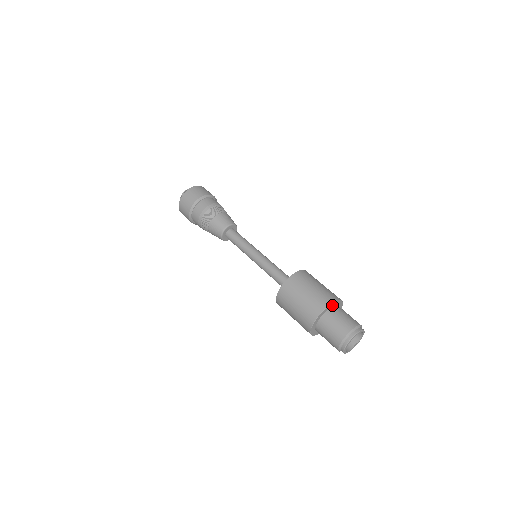
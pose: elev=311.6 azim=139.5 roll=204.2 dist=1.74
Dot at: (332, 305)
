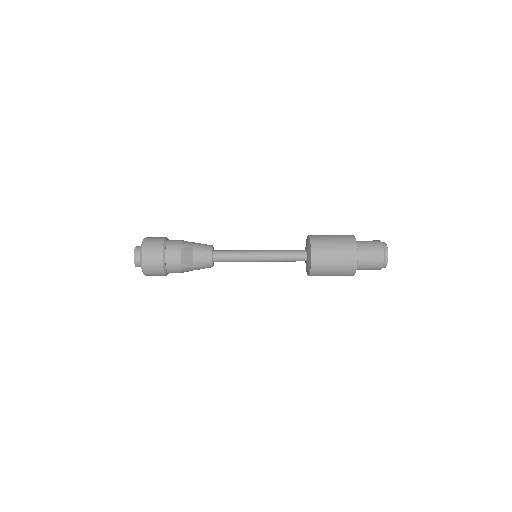
Dot at: (356, 247)
